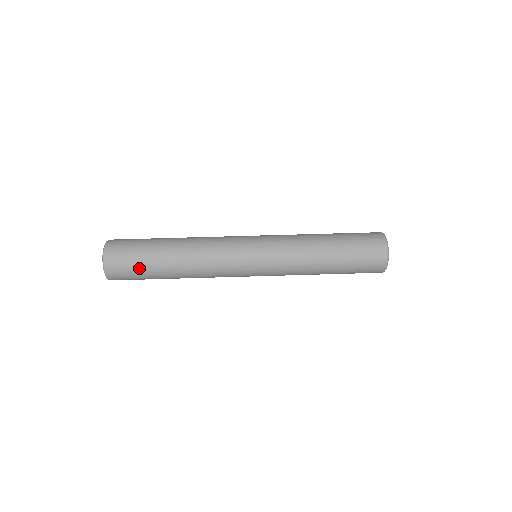
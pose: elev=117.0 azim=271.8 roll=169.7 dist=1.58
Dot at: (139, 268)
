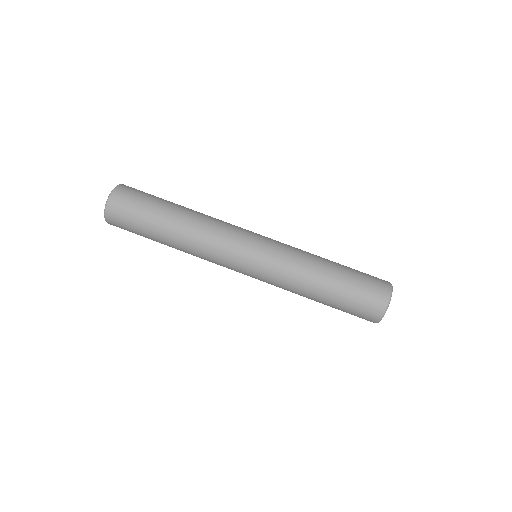
Dot at: (137, 225)
